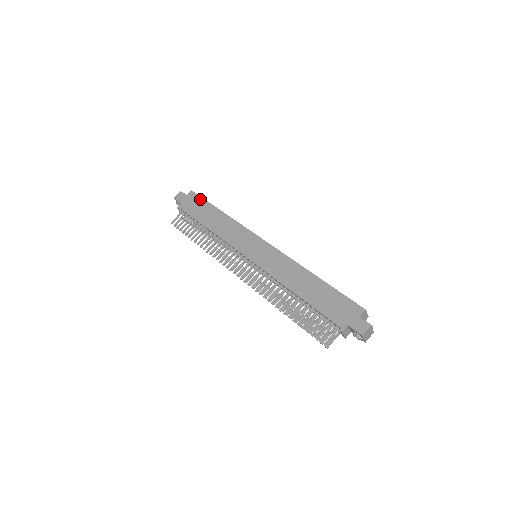
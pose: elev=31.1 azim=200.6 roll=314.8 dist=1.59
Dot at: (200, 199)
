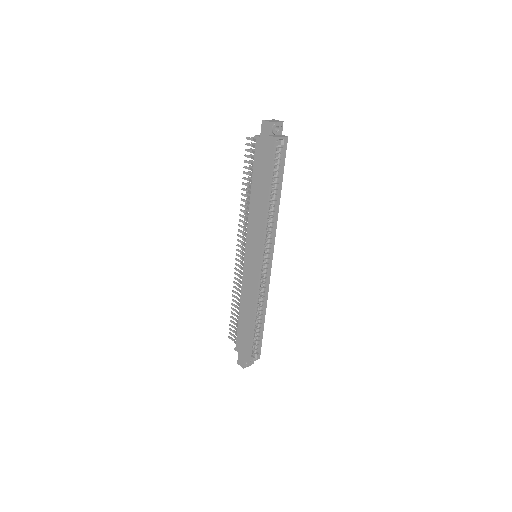
Dot at: (270, 160)
